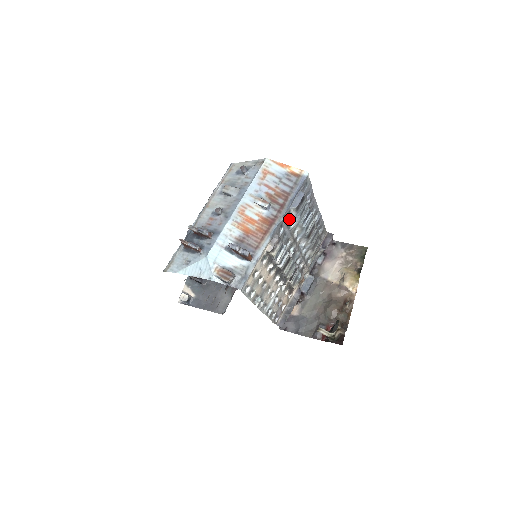
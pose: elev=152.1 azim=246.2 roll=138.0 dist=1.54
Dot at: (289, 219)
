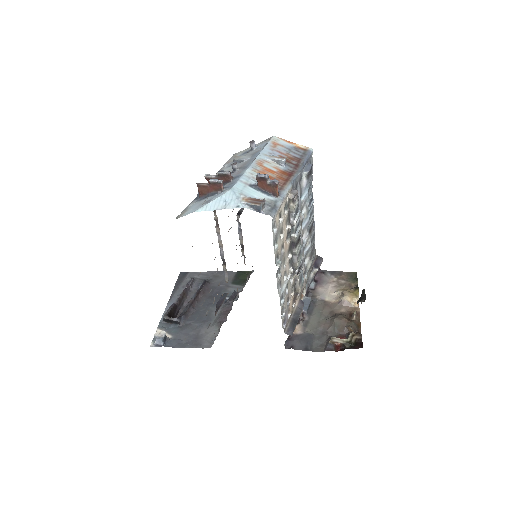
Dot at: (300, 187)
